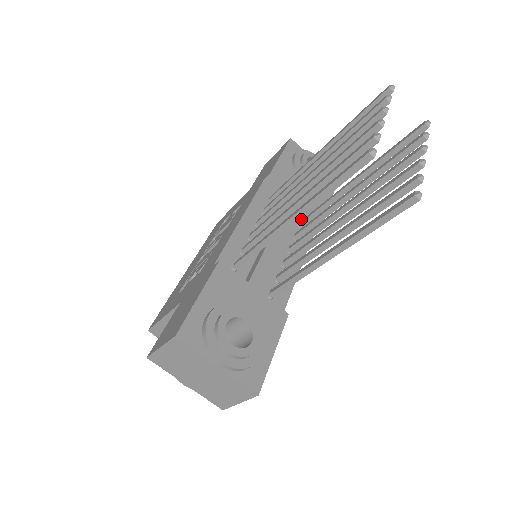
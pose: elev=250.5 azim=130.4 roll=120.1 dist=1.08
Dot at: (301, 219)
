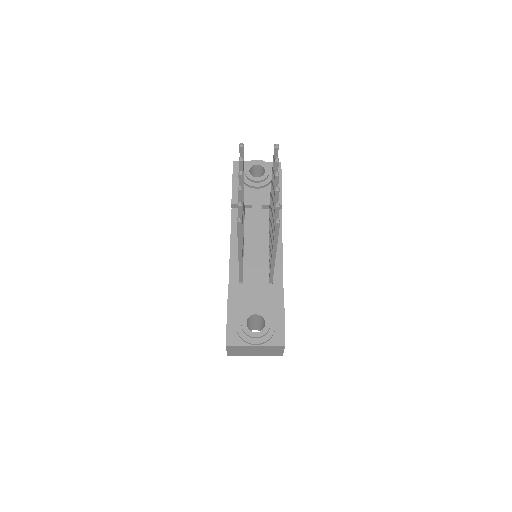
Dot at: (268, 214)
